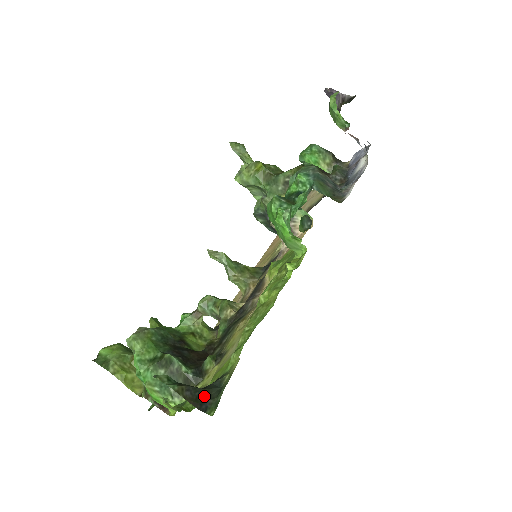
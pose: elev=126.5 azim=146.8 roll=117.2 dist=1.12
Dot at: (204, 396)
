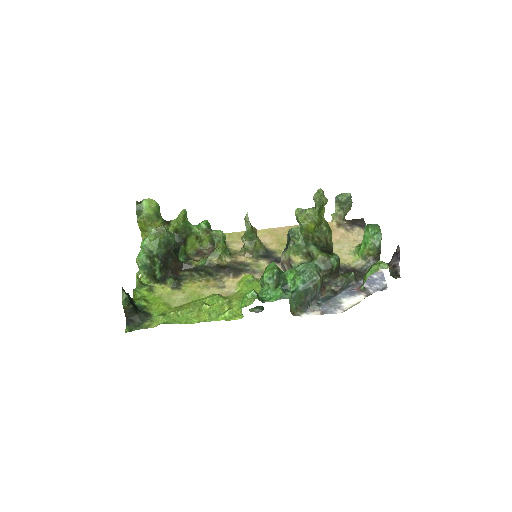
Dot at: (133, 318)
